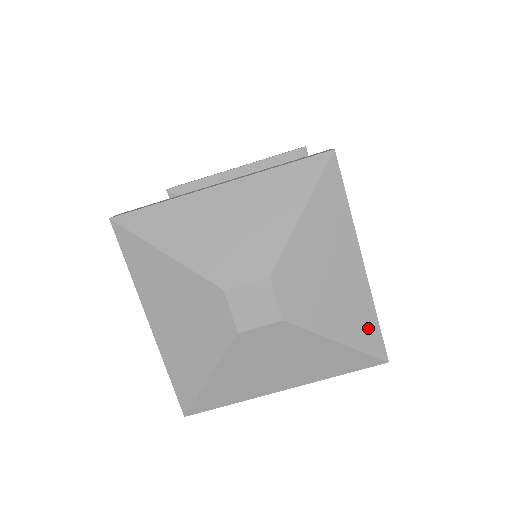
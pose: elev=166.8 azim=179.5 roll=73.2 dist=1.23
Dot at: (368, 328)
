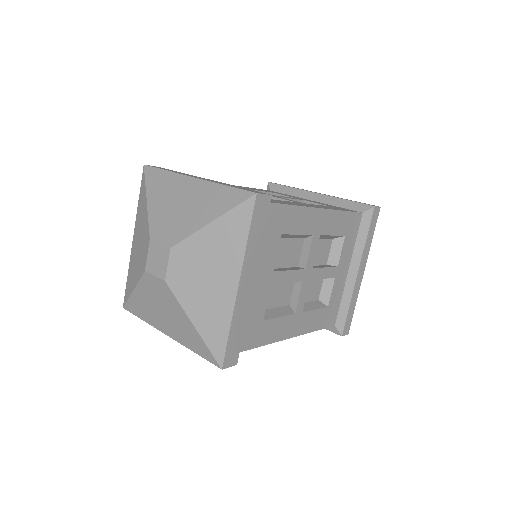
Dot at: (224, 196)
